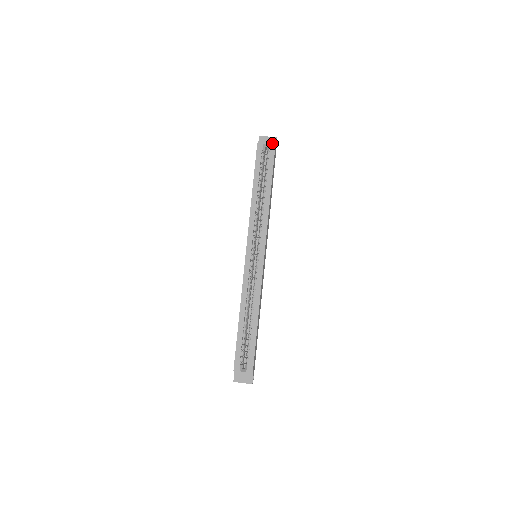
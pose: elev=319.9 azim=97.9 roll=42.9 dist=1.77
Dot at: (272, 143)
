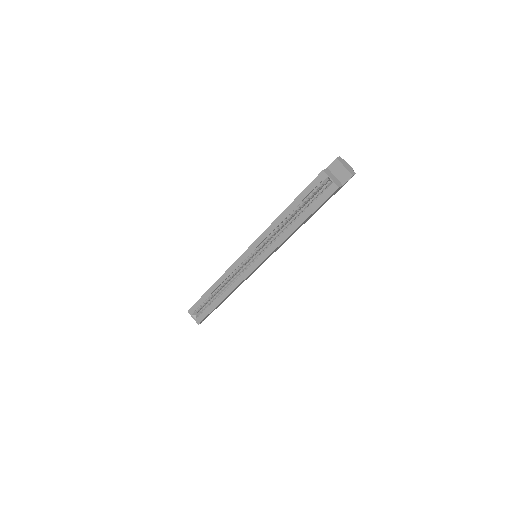
Dot at: (343, 177)
